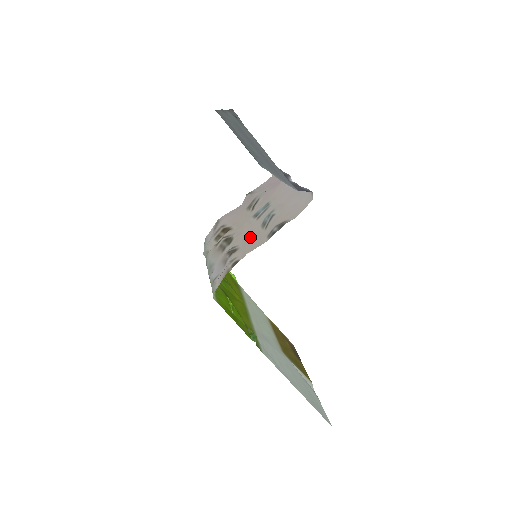
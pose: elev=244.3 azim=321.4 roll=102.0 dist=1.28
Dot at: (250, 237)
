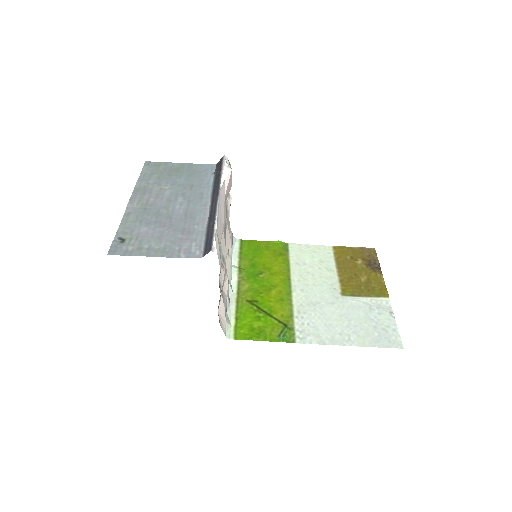
Dot at: (225, 272)
